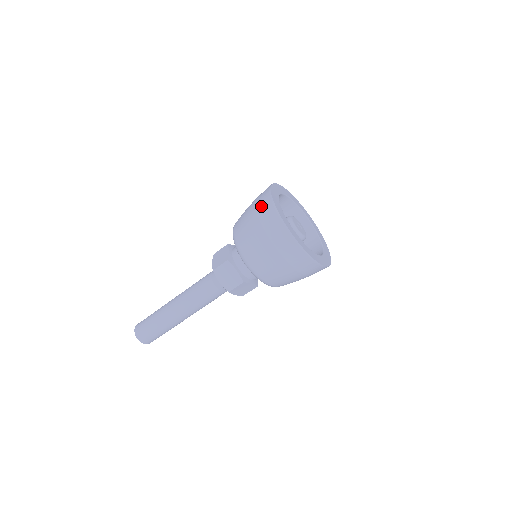
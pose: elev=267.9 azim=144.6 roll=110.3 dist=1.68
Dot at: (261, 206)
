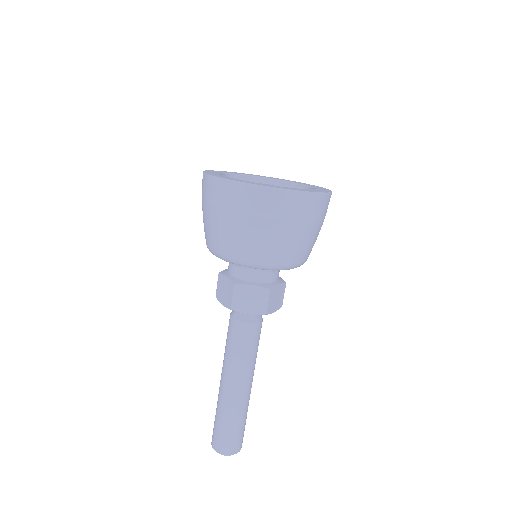
Dot at: (213, 196)
